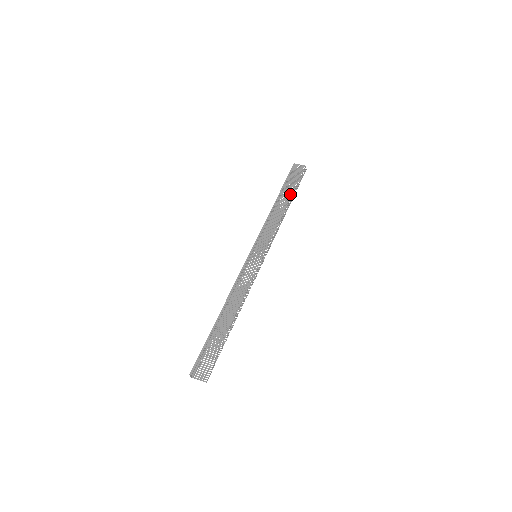
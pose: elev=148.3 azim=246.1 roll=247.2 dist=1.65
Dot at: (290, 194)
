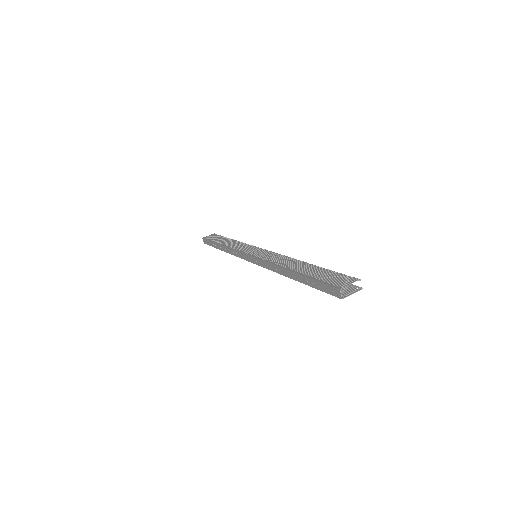
Dot at: (226, 239)
